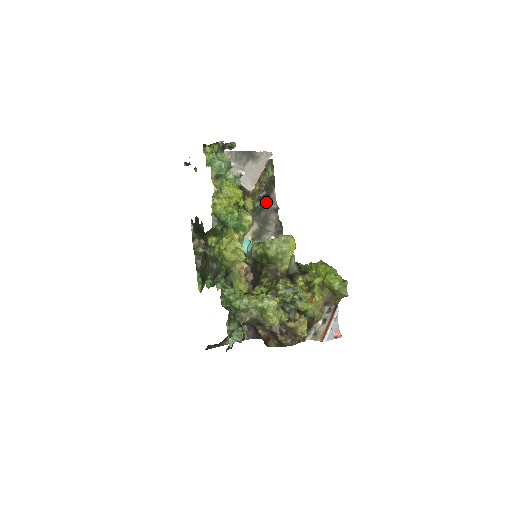
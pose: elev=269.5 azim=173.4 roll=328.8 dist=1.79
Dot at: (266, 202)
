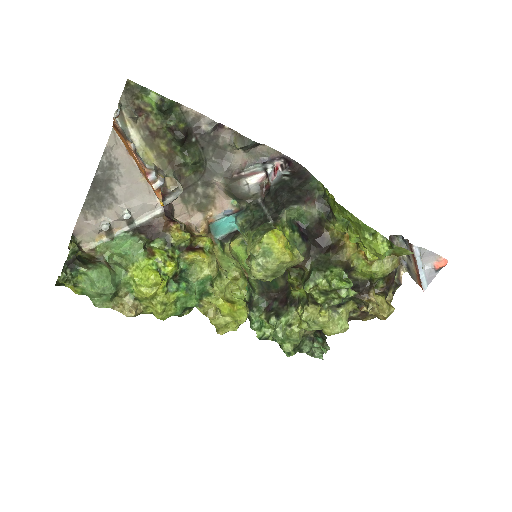
Dot at: (195, 138)
